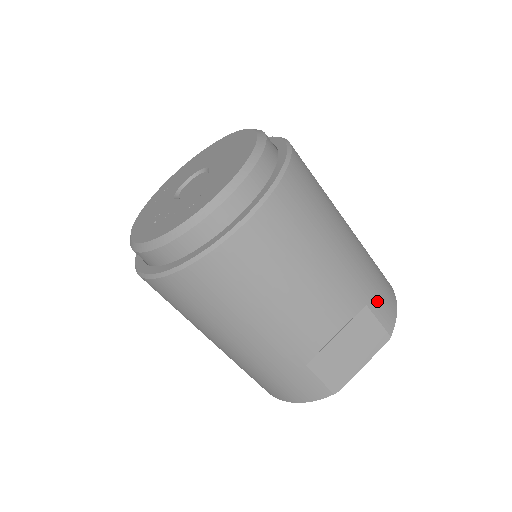
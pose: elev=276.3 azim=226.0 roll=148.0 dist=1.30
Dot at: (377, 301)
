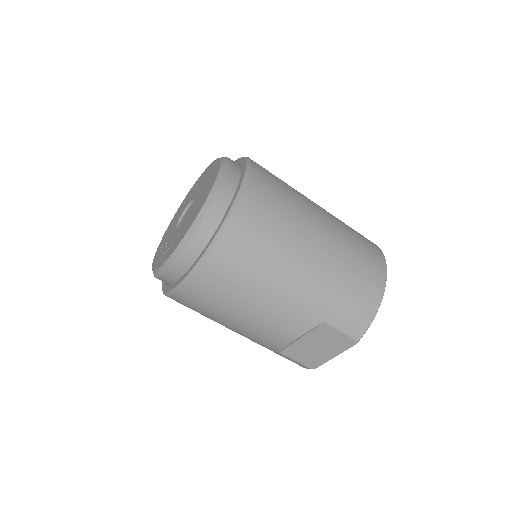
Dot at: (340, 316)
